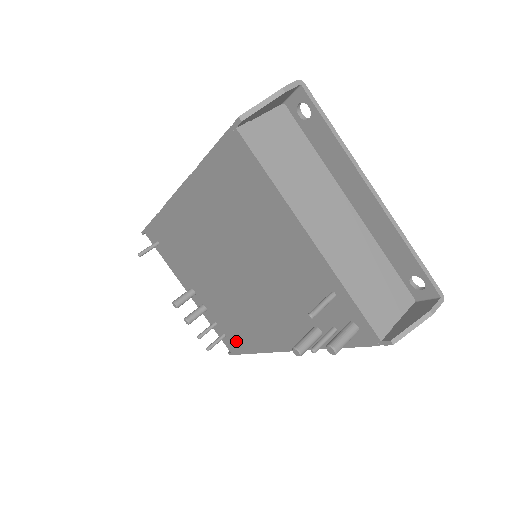
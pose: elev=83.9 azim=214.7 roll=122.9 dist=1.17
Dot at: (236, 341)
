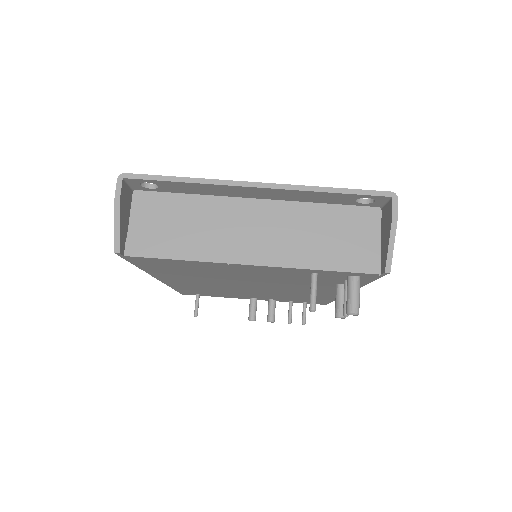
Dot at: occluded
